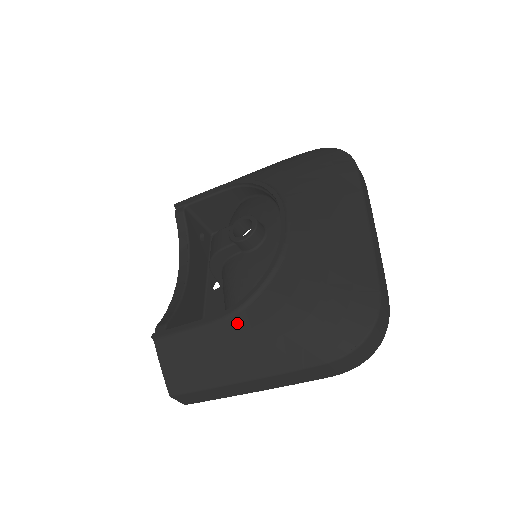
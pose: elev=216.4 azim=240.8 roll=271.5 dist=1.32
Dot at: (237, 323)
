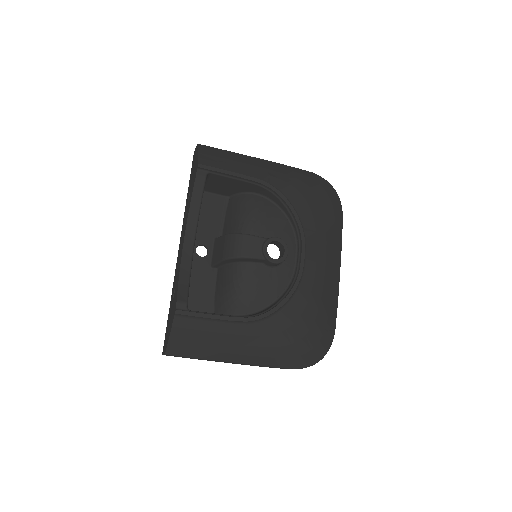
Dot at: (253, 329)
